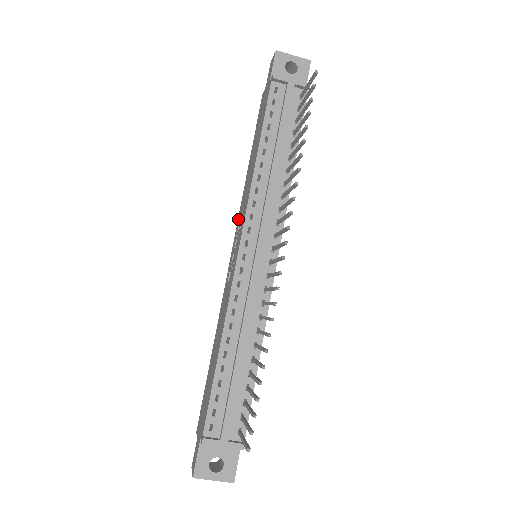
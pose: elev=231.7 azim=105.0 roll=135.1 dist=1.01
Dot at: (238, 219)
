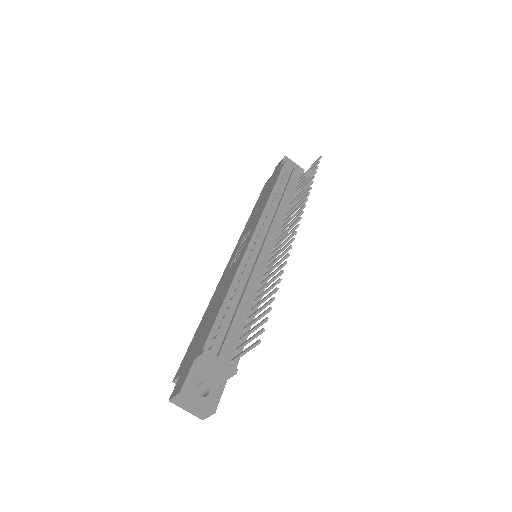
Dot at: (240, 239)
